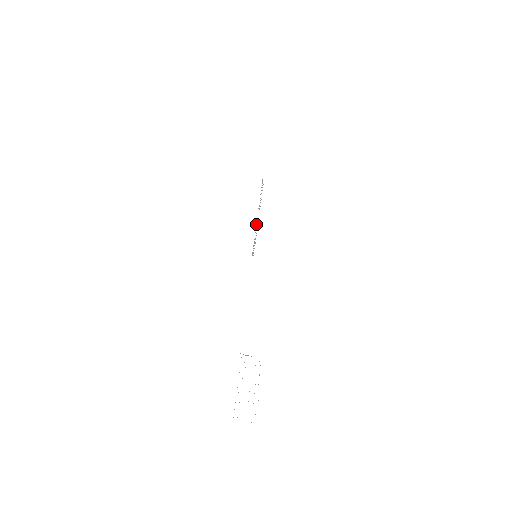
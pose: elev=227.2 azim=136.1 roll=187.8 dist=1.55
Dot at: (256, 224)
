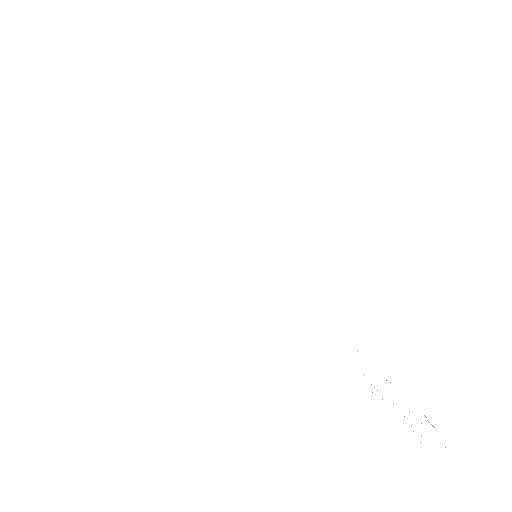
Dot at: occluded
